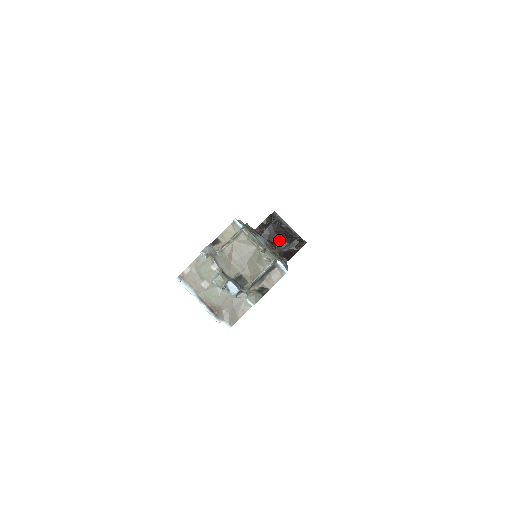
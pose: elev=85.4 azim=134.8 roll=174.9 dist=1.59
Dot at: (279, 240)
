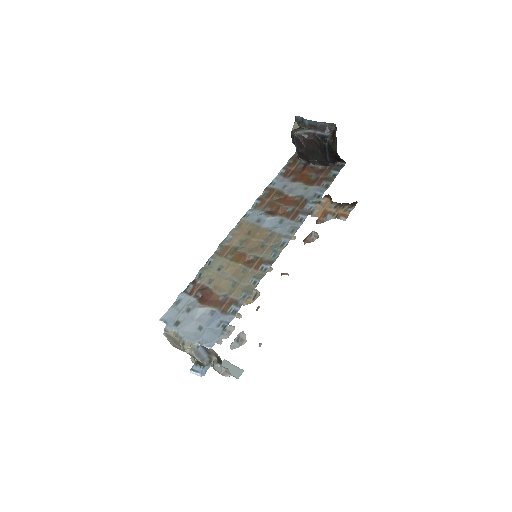
Dot at: (315, 154)
